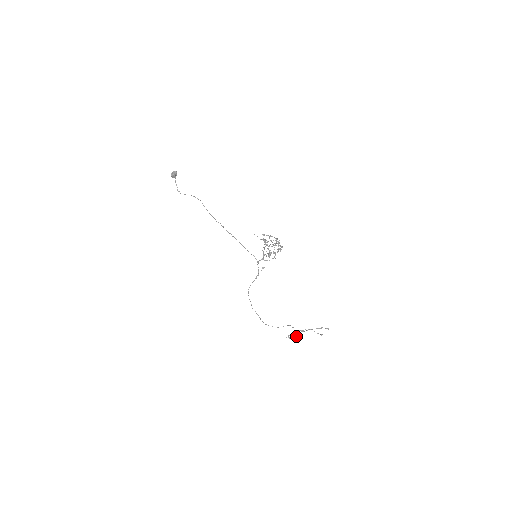
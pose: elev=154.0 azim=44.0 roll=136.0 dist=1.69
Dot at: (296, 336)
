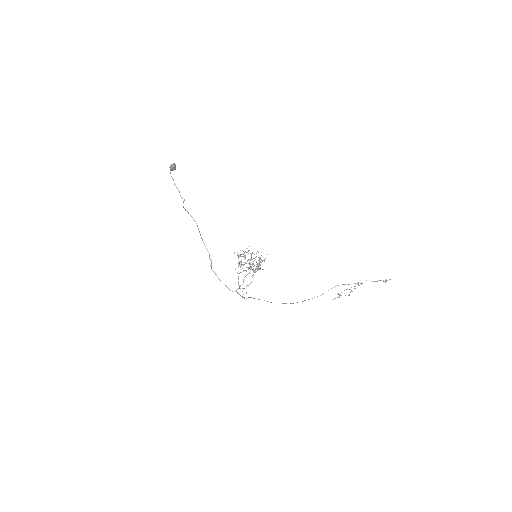
Dot at: occluded
